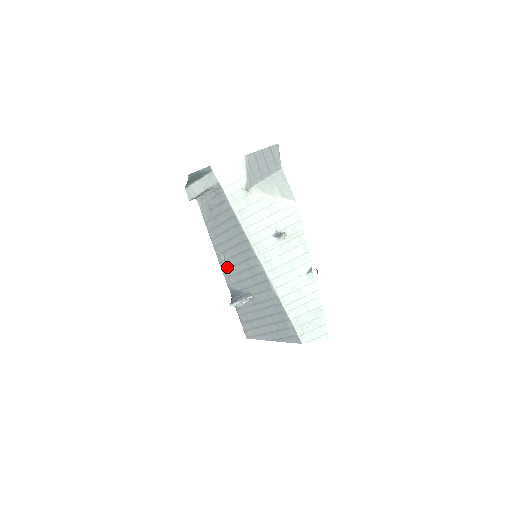
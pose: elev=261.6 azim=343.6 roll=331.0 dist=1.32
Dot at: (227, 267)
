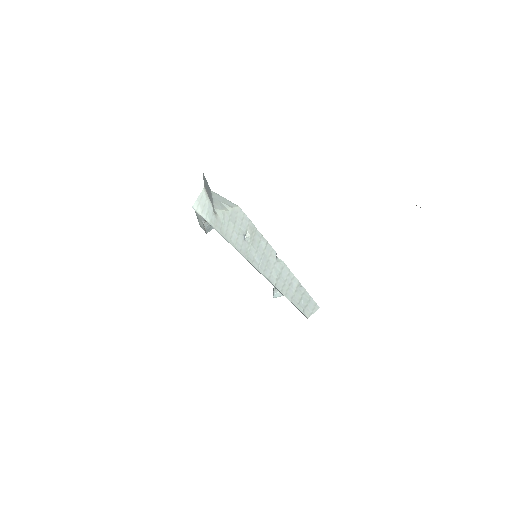
Dot at: occluded
